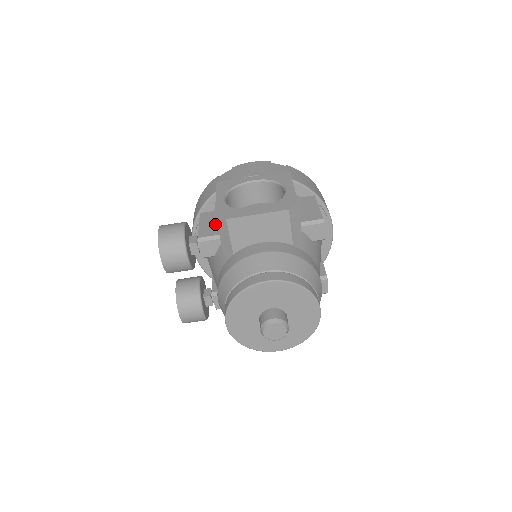
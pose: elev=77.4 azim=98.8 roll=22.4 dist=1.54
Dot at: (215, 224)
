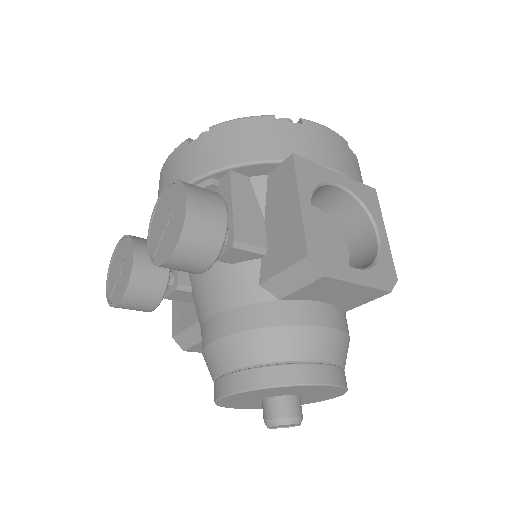
Dot at: (256, 216)
